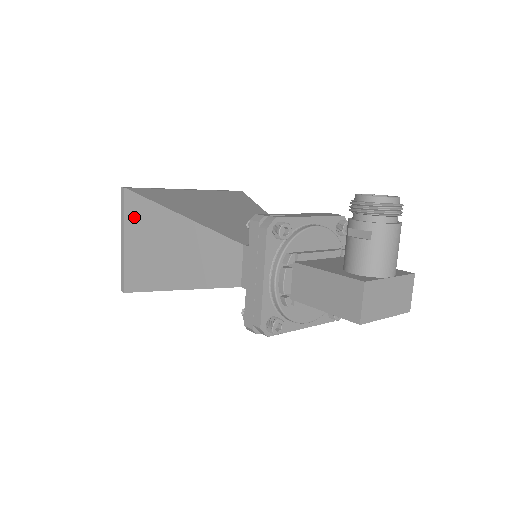
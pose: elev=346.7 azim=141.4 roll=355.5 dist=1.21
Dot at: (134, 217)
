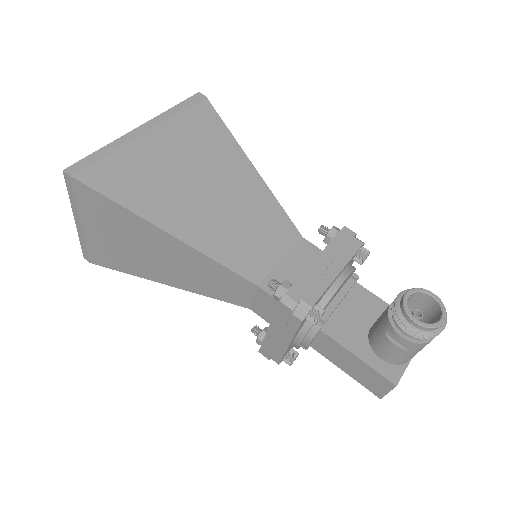
Dot at: (94, 210)
